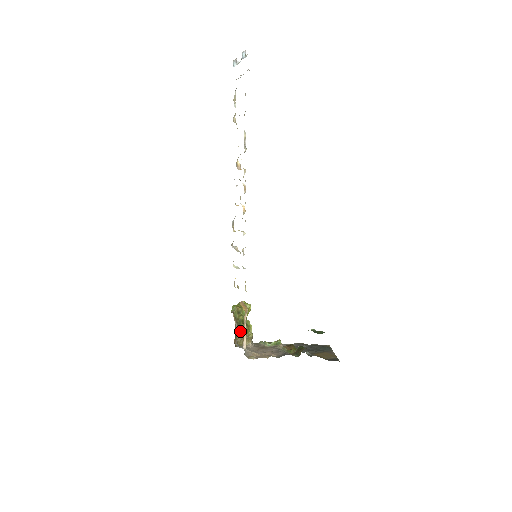
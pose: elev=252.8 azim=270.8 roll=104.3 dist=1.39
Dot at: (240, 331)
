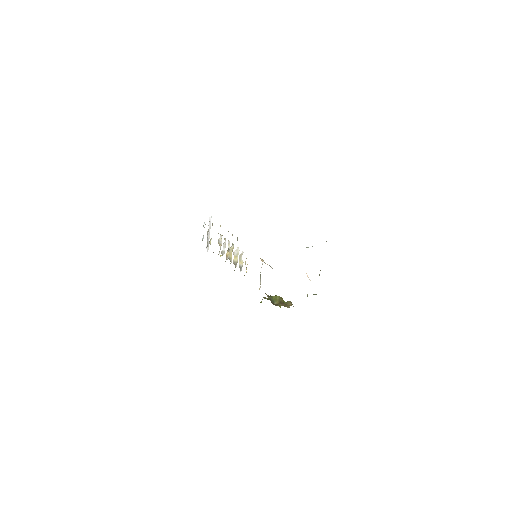
Dot at: (274, 298)
